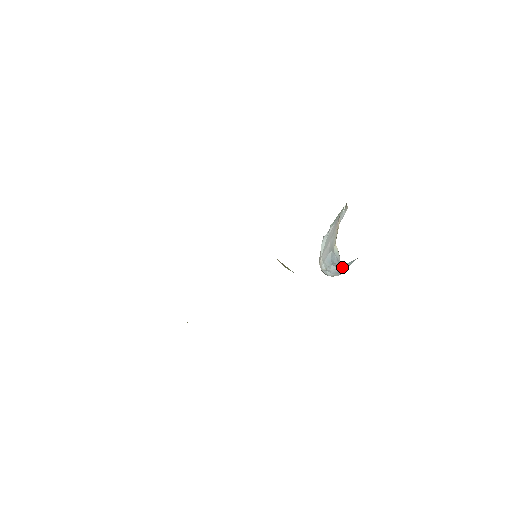
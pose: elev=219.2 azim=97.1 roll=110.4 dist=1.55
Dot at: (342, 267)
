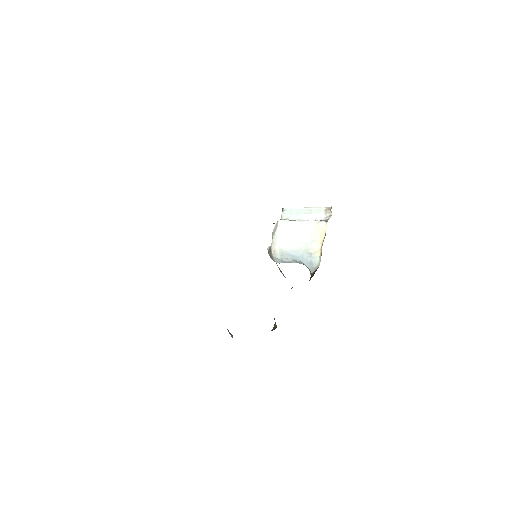
Dot at: occluded
